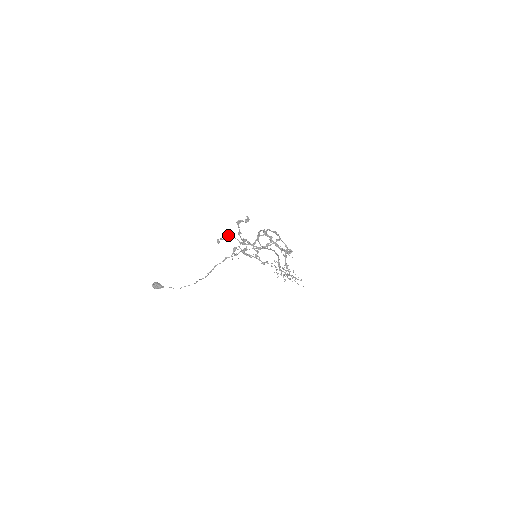
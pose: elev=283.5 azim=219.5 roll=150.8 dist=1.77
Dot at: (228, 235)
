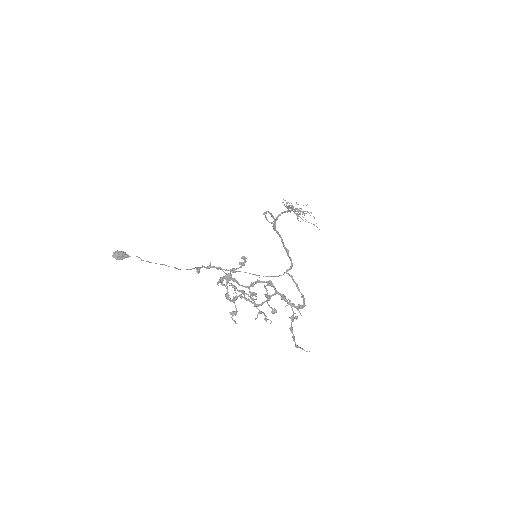
Dot at: (213, 266)
